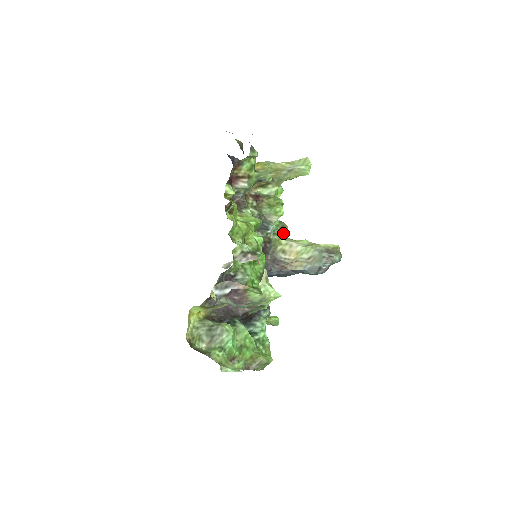
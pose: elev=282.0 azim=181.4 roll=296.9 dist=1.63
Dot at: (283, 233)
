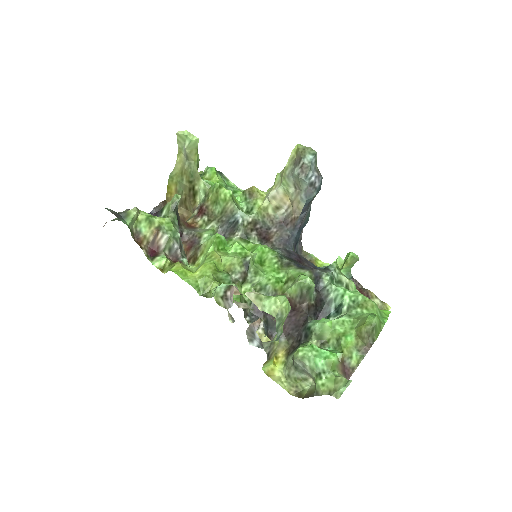
Dot at: (257, 197)
